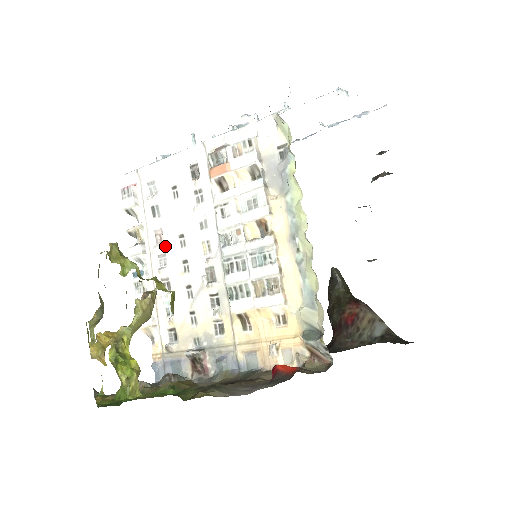
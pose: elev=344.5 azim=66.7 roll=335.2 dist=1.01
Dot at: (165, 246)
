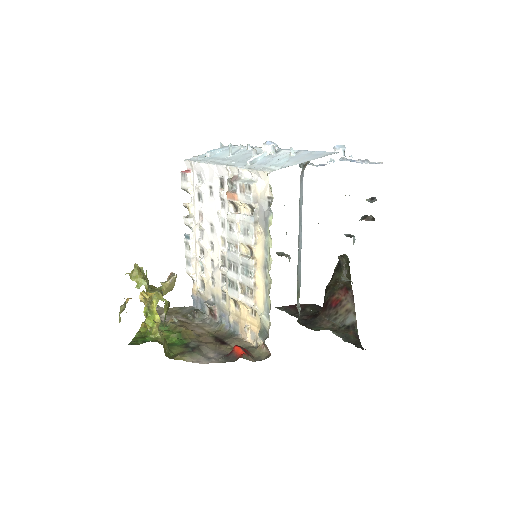
Dot at: (203, 226)
